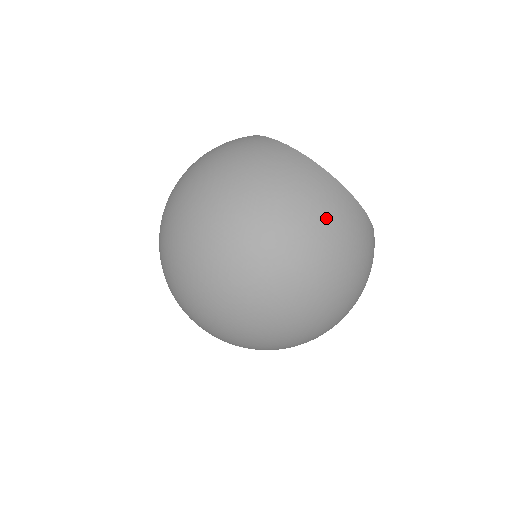
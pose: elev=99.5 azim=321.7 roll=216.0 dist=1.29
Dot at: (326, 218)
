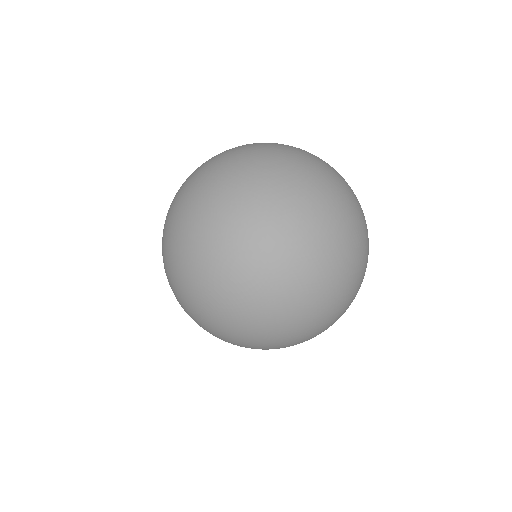
Dot at: occluded
